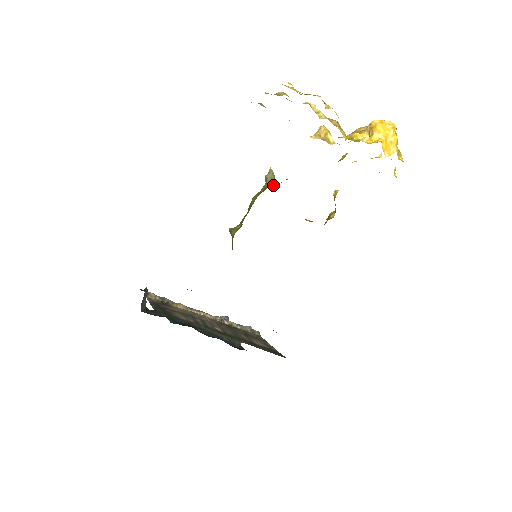
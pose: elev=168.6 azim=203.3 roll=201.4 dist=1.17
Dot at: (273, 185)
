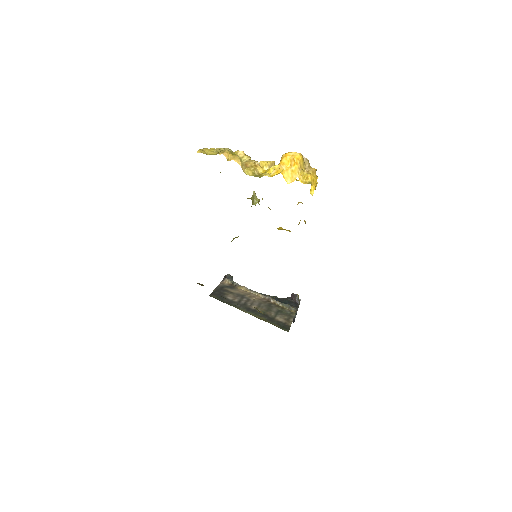
Dot at: (255, 204)
